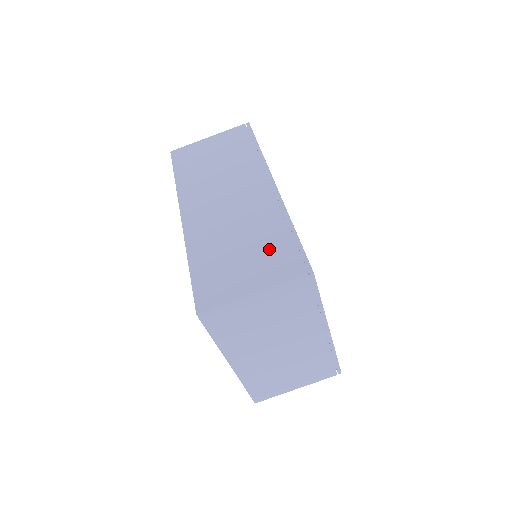
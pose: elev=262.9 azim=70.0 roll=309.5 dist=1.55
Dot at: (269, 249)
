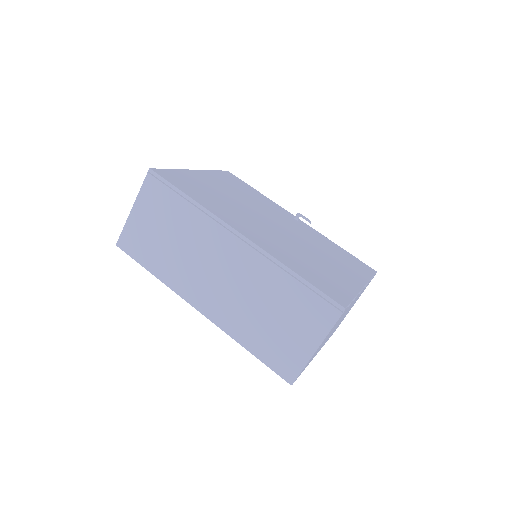
Dot at: (295, 305)
